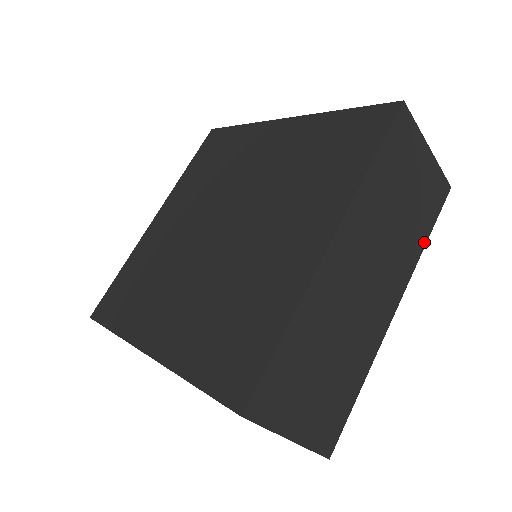
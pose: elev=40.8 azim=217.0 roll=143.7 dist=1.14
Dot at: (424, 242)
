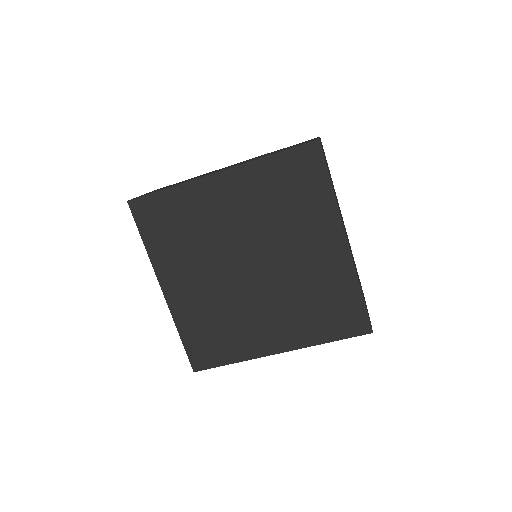
Dot at: occluded
